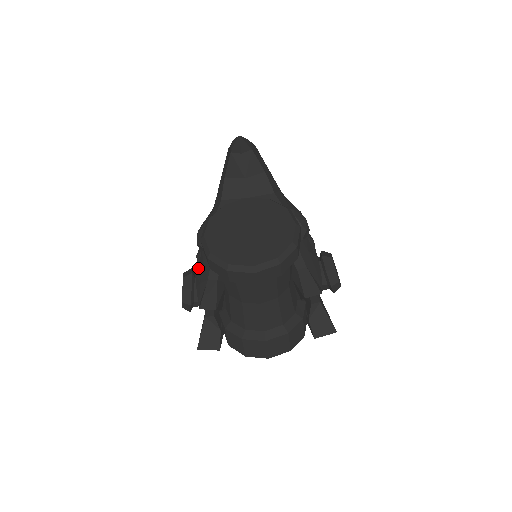
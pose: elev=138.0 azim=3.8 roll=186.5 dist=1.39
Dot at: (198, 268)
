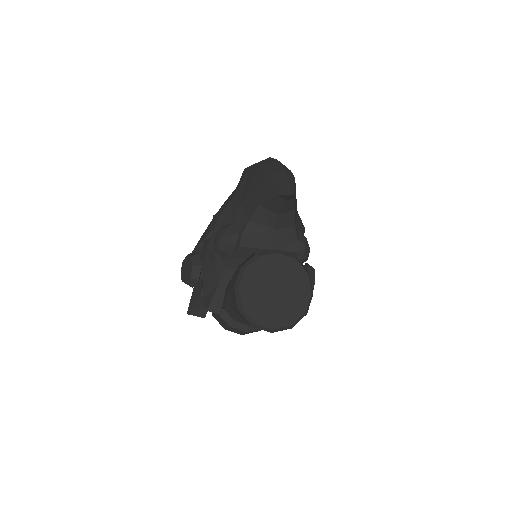
Dot at: (207, 260)
